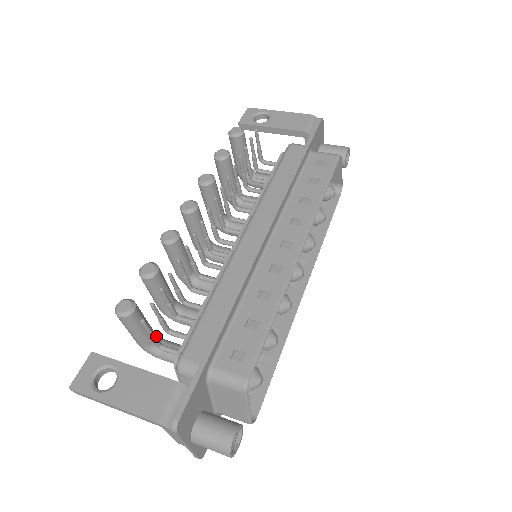
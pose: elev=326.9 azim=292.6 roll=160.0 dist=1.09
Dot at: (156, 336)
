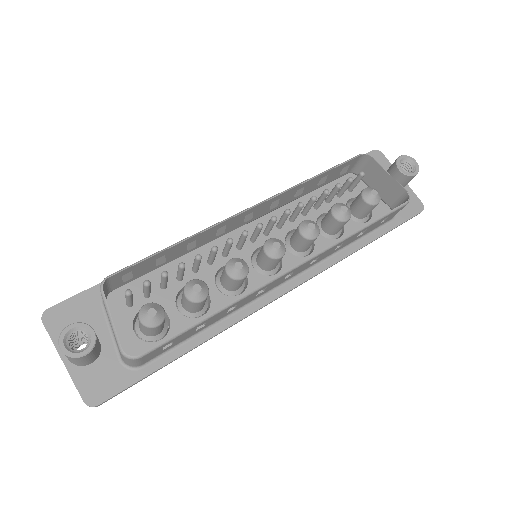
Dot at: occluded
